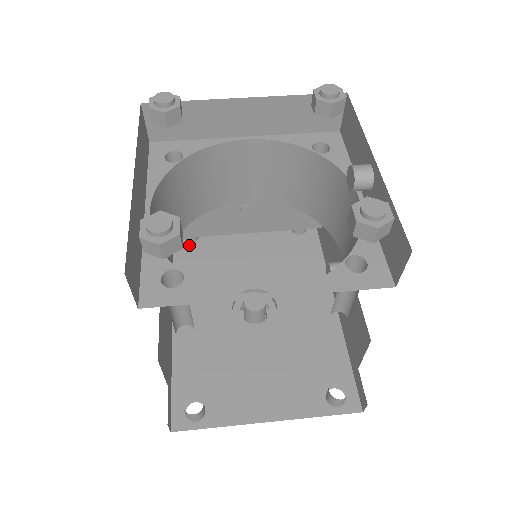
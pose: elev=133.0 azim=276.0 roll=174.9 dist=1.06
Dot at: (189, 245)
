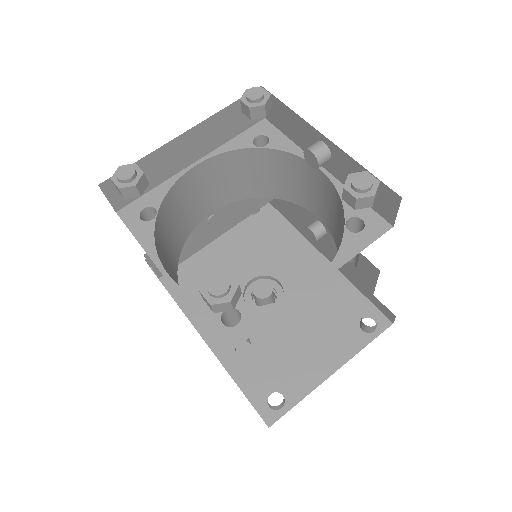
Dot at: occluded
